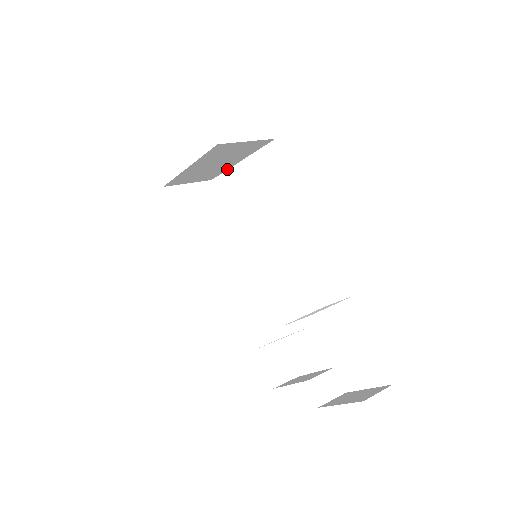
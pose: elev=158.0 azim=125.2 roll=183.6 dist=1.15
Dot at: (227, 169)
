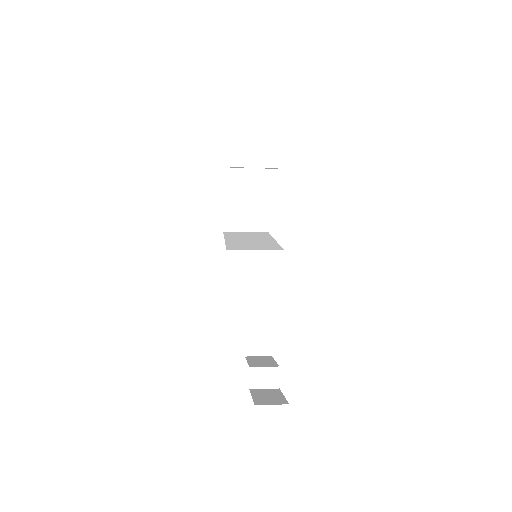
Dot at: occluded
